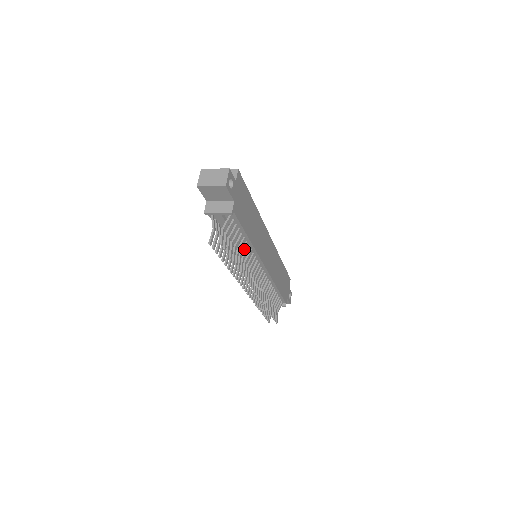
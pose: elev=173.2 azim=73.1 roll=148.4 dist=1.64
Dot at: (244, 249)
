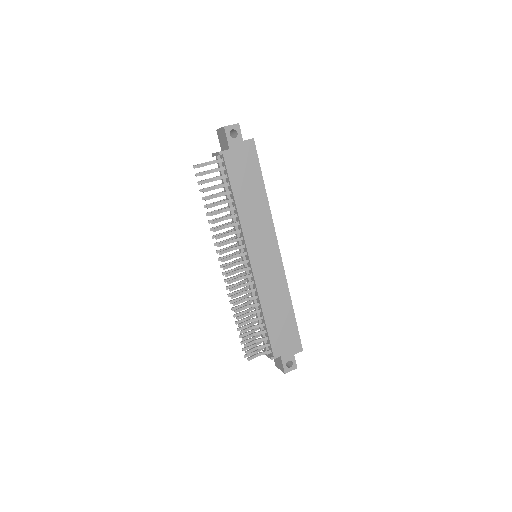
Dot at: (228, 210)
